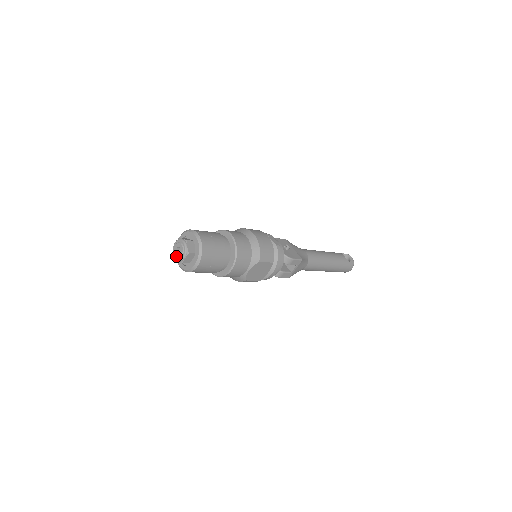
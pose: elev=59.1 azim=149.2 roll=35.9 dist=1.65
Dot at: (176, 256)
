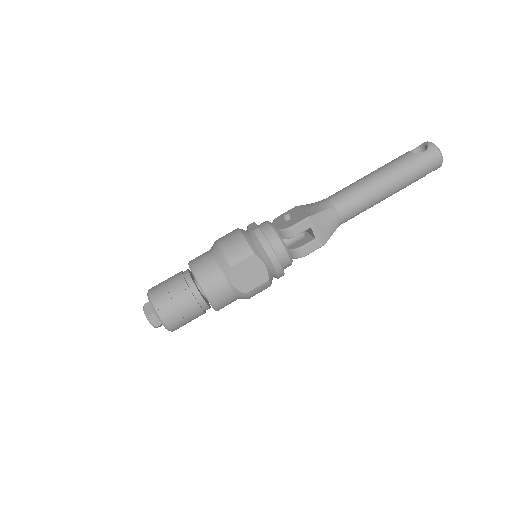
Dot at: occluded
